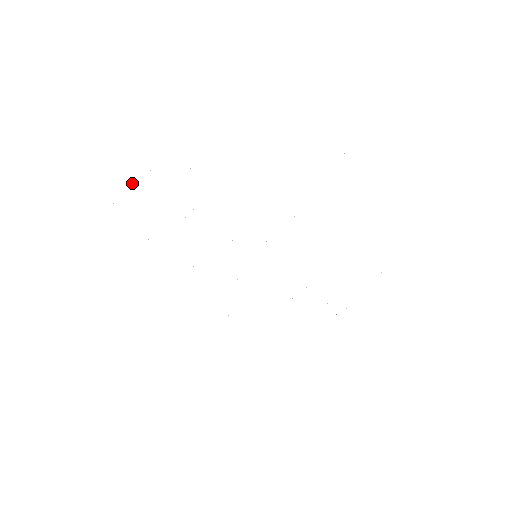
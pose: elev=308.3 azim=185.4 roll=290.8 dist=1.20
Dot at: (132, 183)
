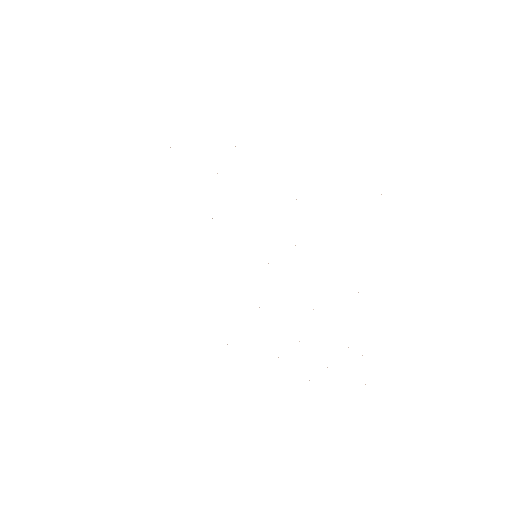
Dot at: occluded
